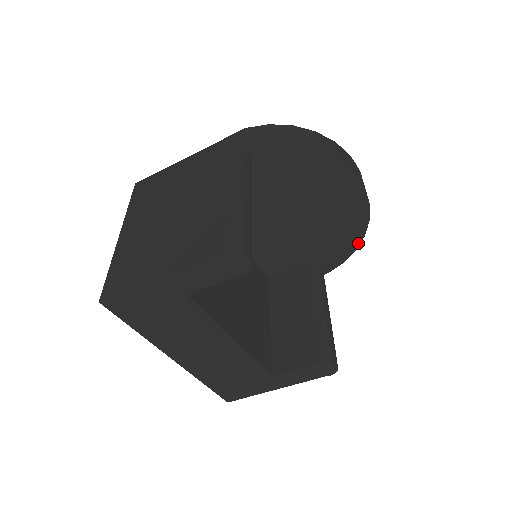
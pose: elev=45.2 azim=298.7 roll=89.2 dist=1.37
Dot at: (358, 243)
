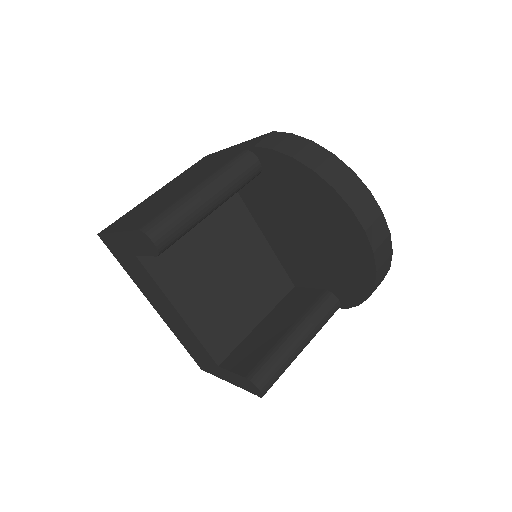
Dot at: (369, 291)
